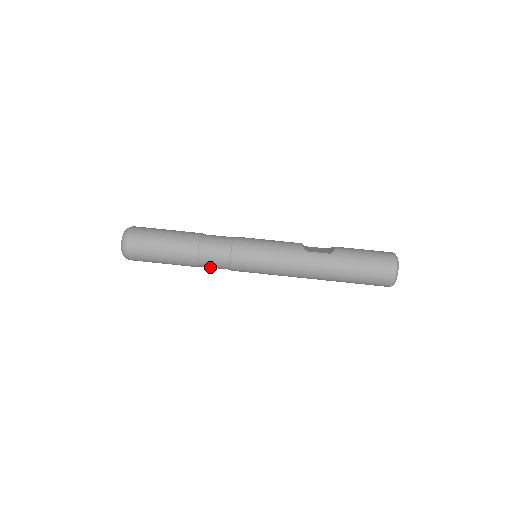
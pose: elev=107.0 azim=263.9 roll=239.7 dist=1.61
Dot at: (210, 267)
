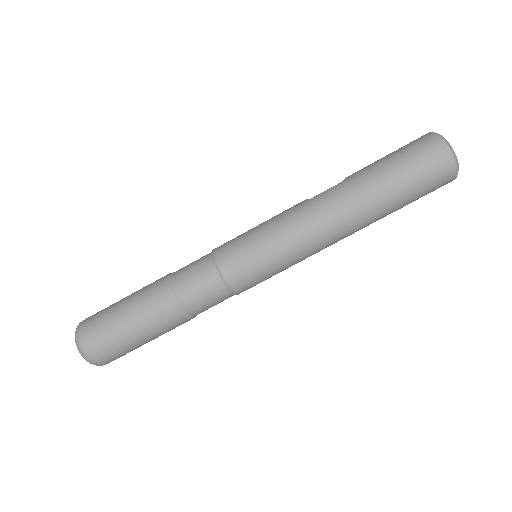
Dot at: (203, 304)
